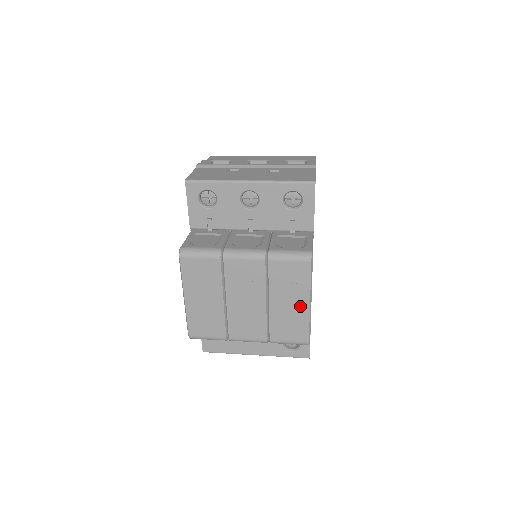
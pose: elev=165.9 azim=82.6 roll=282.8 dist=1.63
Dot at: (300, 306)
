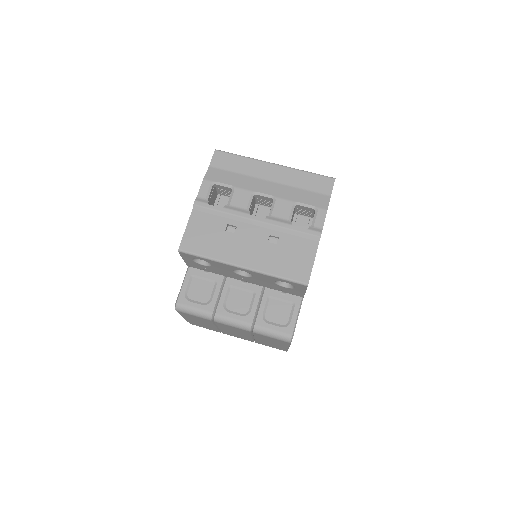
Dot at: (280, 346)
